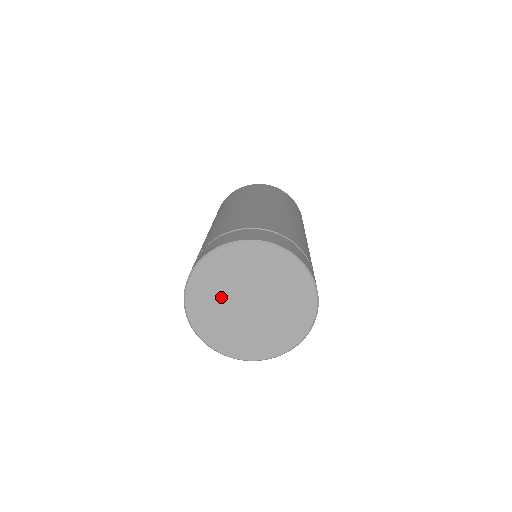
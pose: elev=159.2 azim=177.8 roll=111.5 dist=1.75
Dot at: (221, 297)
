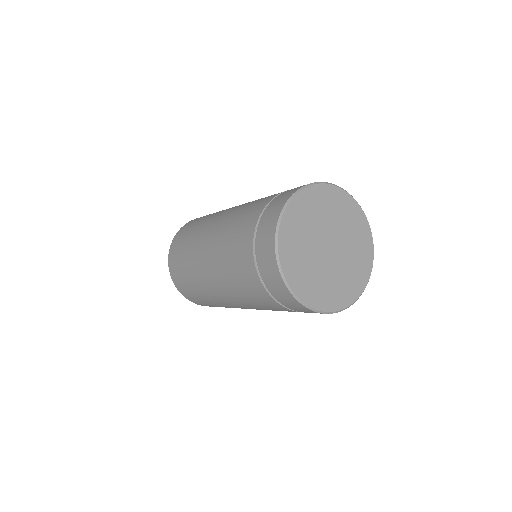
Dot at: (307, 236)
